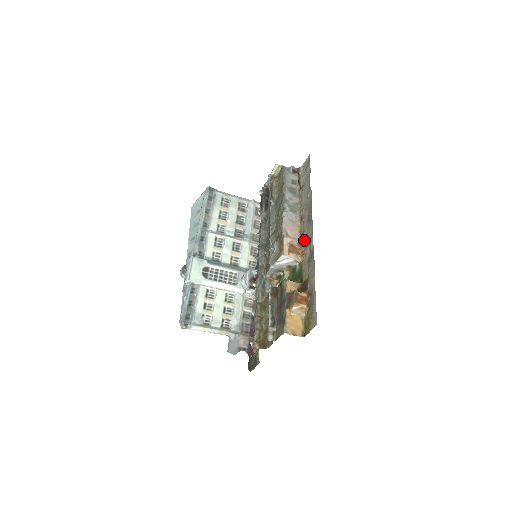
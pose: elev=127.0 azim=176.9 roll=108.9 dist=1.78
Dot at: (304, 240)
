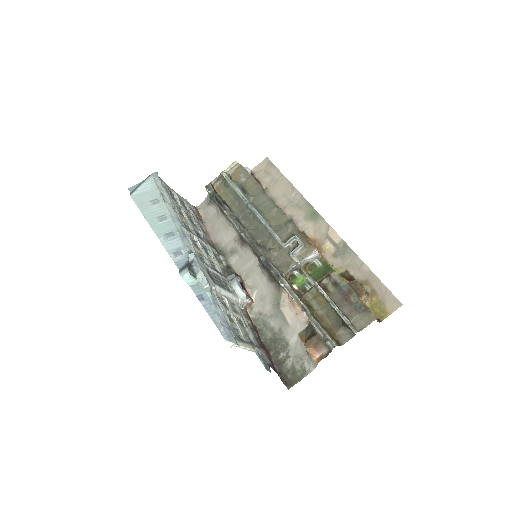
Dot at: (311, 237)
